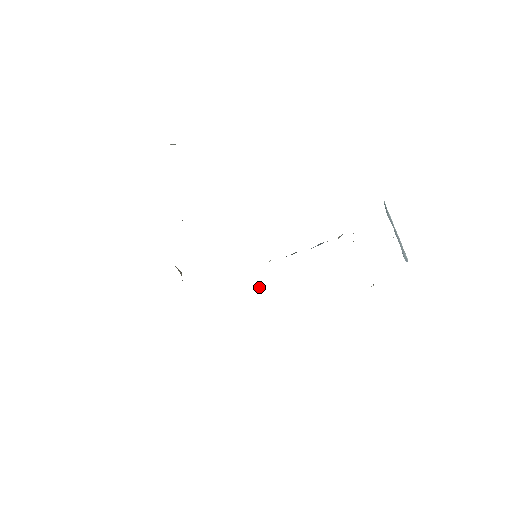
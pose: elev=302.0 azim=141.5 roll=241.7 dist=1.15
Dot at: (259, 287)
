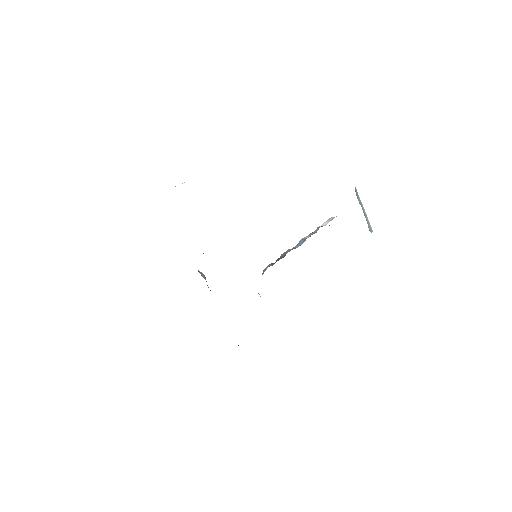
Dot at: (259, 294)
